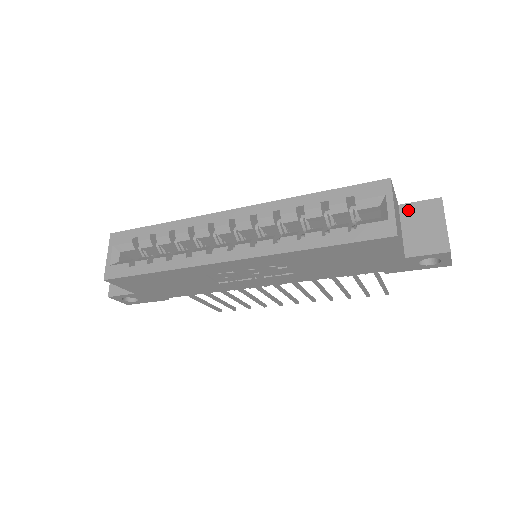
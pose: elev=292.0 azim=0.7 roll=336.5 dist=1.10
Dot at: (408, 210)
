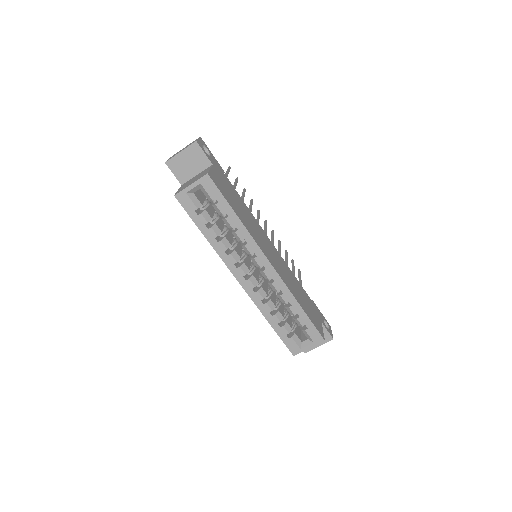
Dot at: occluded
